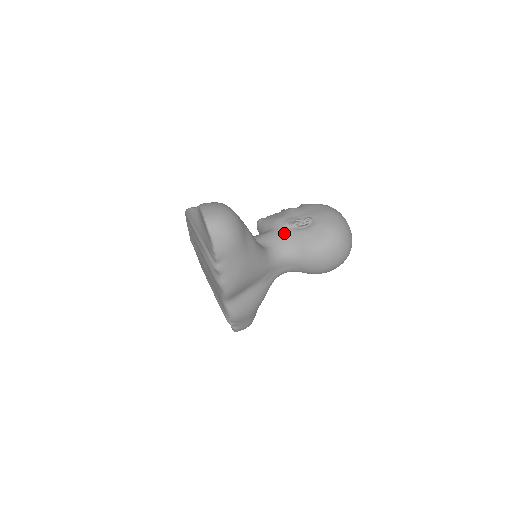
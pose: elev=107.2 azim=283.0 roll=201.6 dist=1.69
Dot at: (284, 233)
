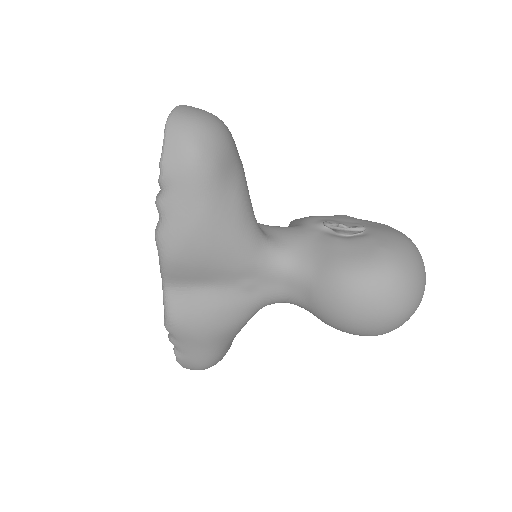
Dot at: (309, 232)
